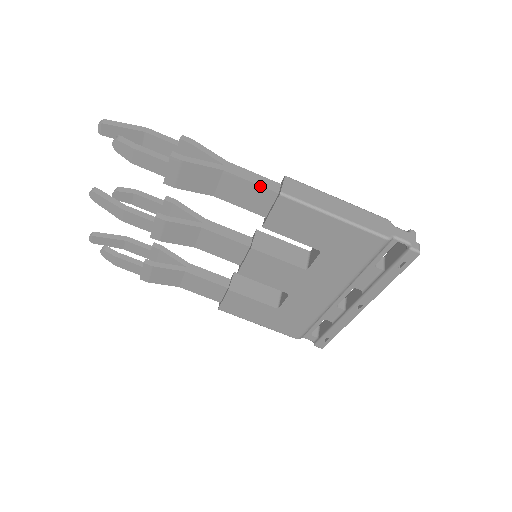
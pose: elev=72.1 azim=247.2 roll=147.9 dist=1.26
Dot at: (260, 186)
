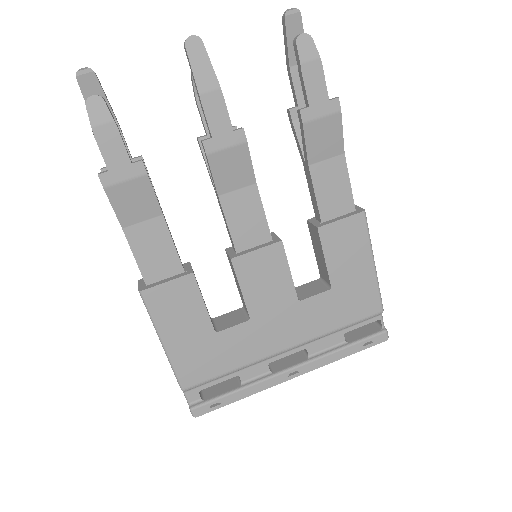
Dot at: (351, 192)
